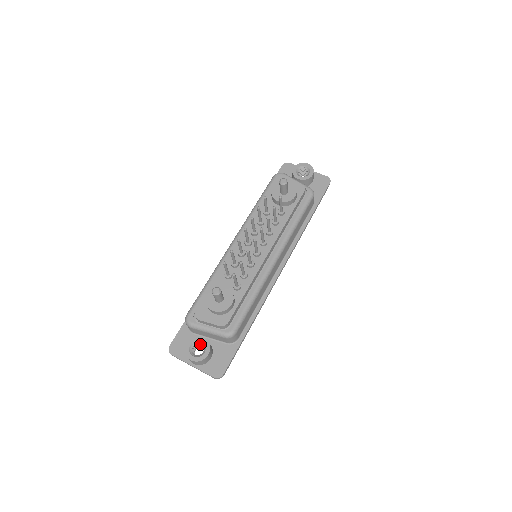
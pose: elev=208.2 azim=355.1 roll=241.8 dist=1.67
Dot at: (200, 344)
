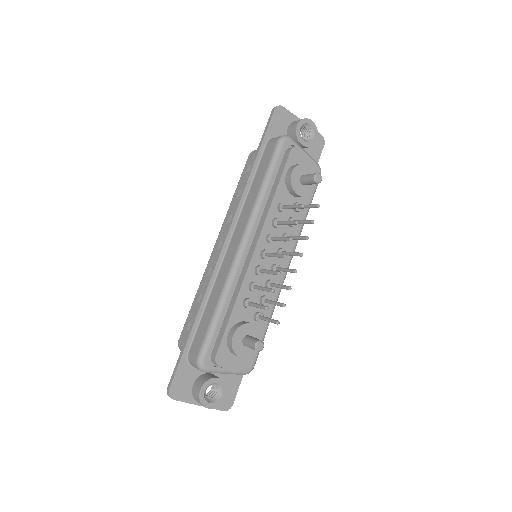
Dot at: occluded
